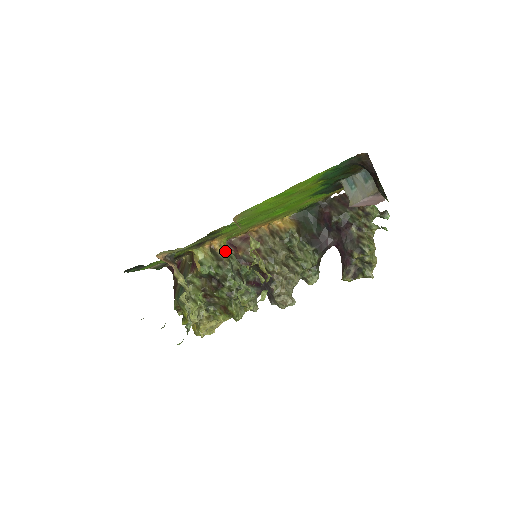
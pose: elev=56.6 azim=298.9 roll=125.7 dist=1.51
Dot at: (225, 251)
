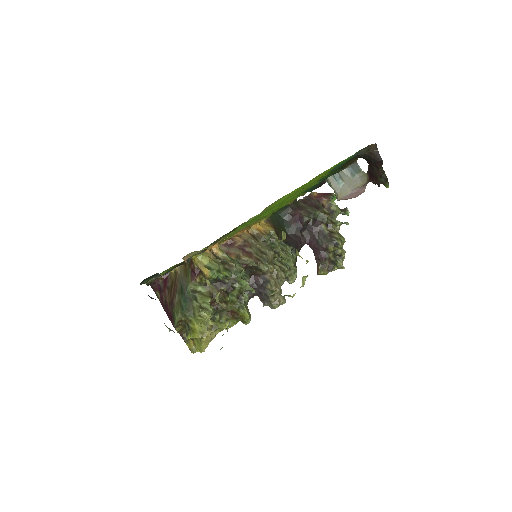
Dot at: (226, 254)
